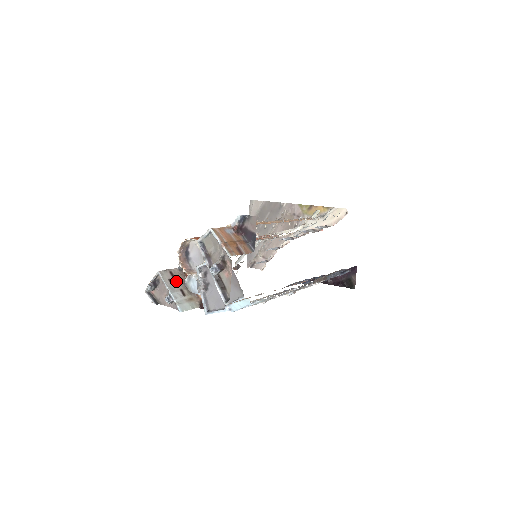
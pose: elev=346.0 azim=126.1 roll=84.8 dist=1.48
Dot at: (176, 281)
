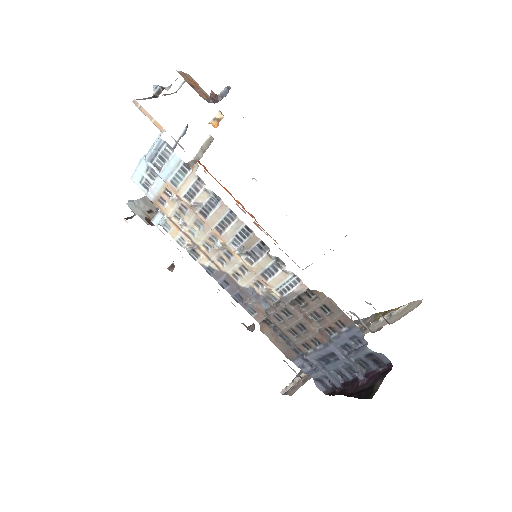
Dot at: occluded
